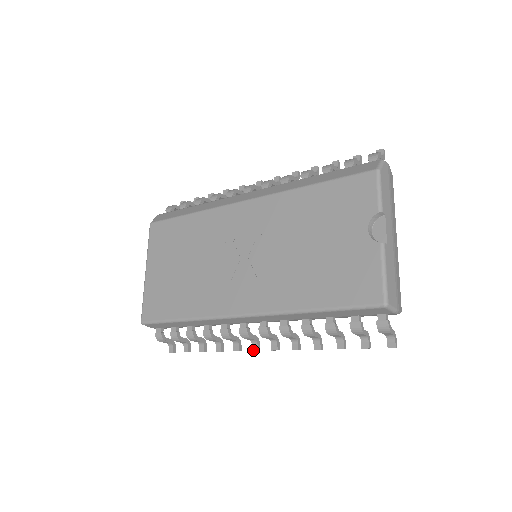
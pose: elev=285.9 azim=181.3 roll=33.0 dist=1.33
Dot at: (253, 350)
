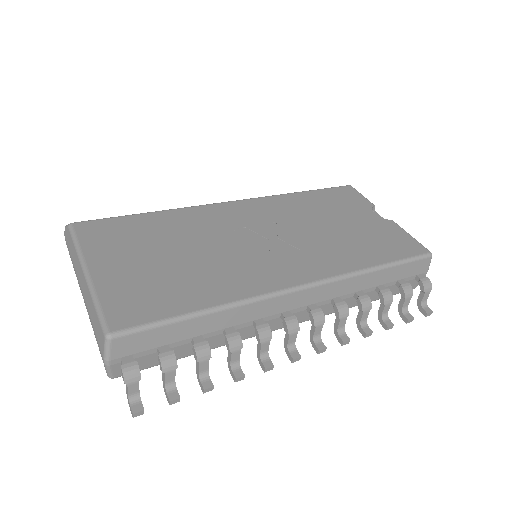
Dot at: (295, 358)
